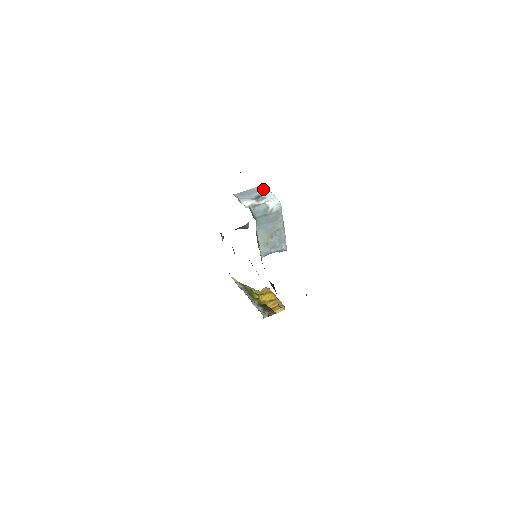
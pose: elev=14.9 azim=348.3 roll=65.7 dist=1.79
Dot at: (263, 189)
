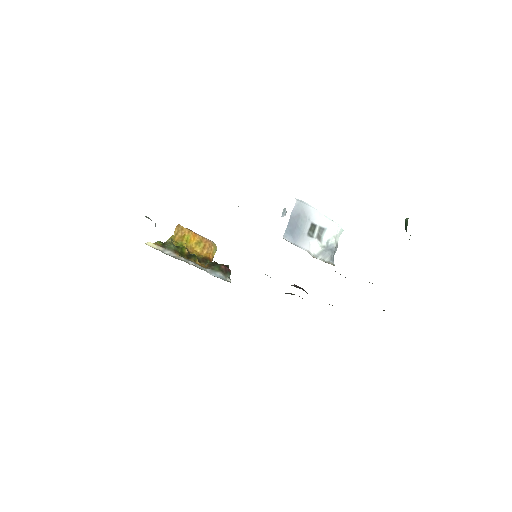
Dot at: (306, 209)
